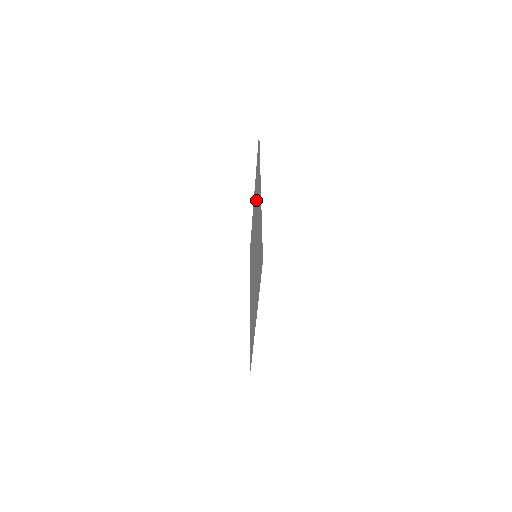
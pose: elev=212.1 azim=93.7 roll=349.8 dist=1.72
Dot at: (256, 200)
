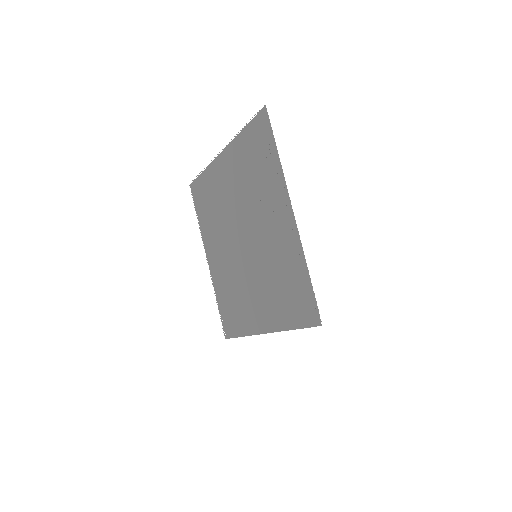
Dot at: (249, 184)
